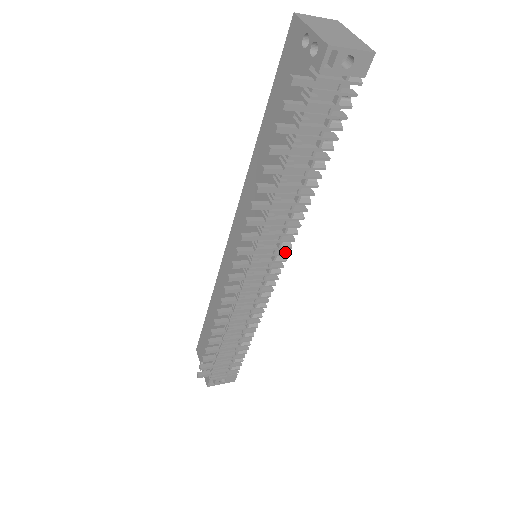
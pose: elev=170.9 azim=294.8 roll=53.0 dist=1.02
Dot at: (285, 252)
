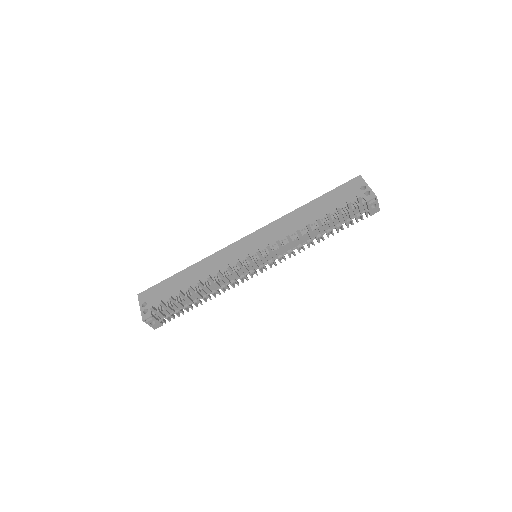
Dot at: occluded
